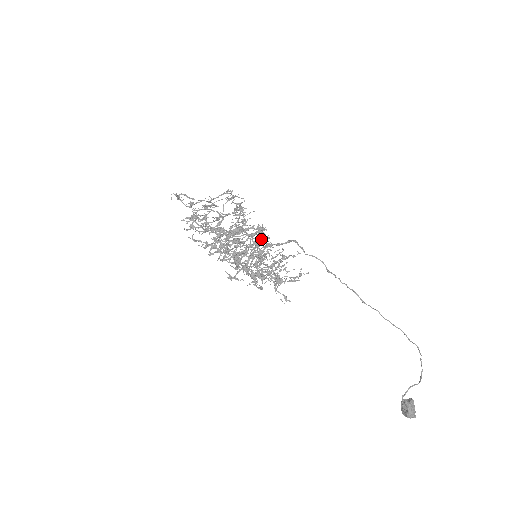
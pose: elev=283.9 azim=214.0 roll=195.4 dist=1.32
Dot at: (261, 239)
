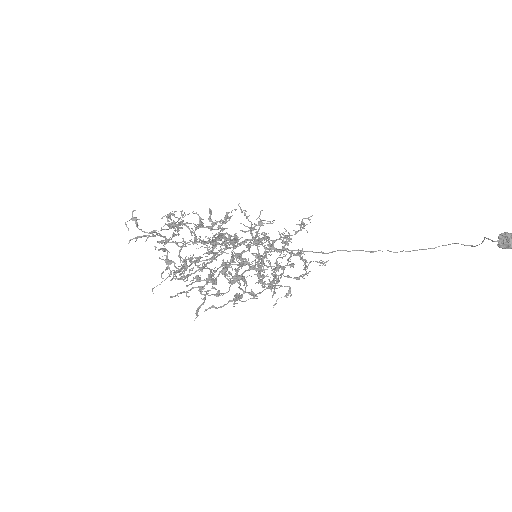
Dot at: (245, 241)
